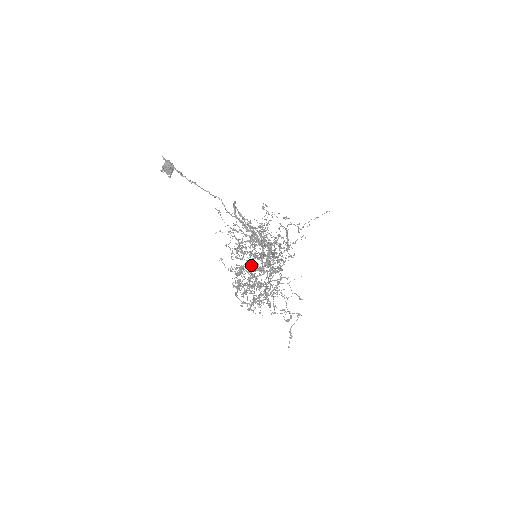
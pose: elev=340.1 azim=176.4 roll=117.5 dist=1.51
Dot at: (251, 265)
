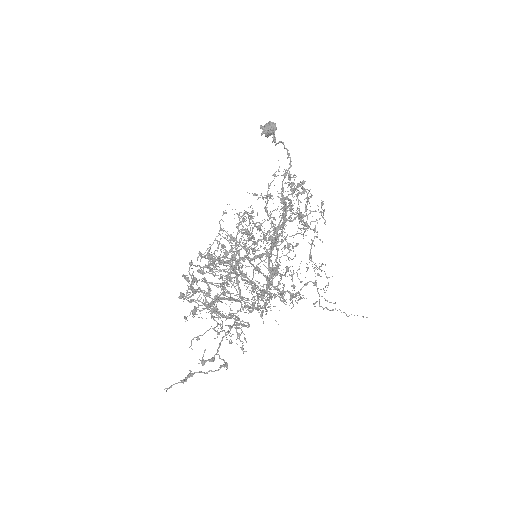
Dot at: (251, 233)
